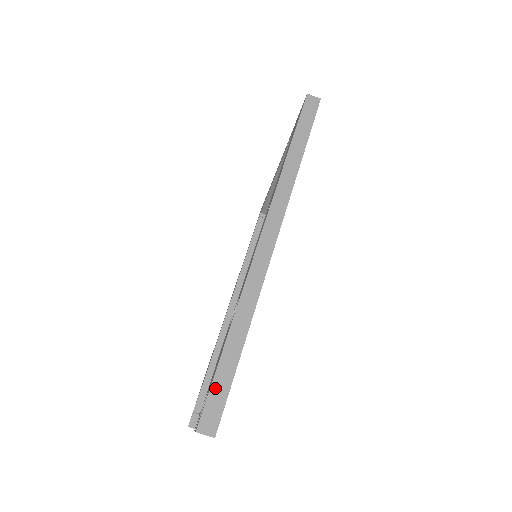
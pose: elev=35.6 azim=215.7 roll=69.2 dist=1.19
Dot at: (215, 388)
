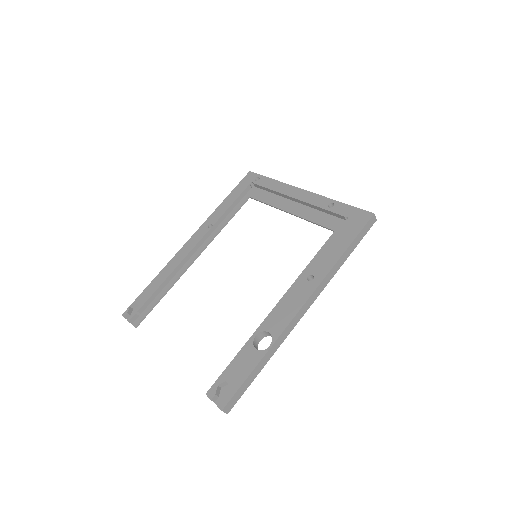
Dot at: (240, 389)
